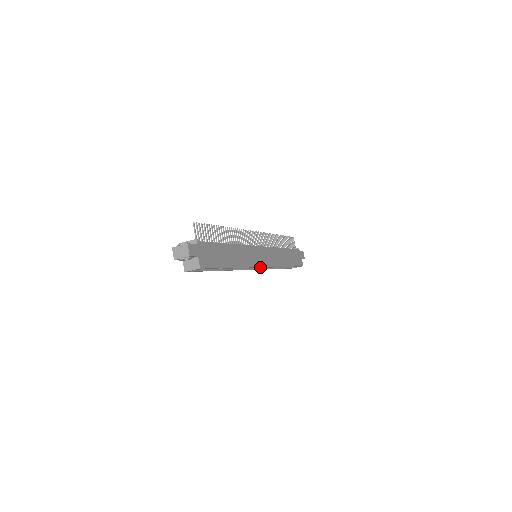
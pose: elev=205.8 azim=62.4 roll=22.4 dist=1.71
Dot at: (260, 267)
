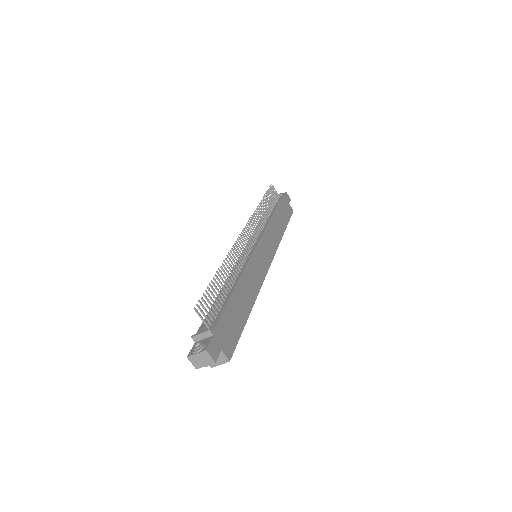
Dot at: (267, 269)
